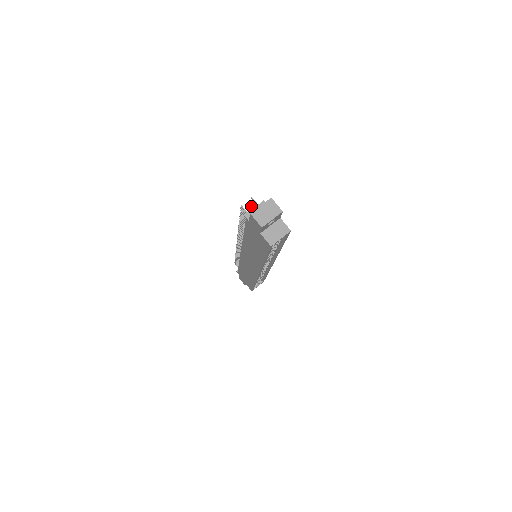
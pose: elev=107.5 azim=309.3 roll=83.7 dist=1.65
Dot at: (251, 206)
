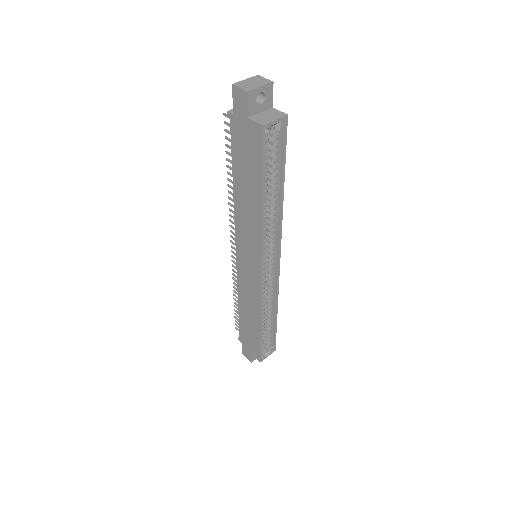
Dot at: occluded
